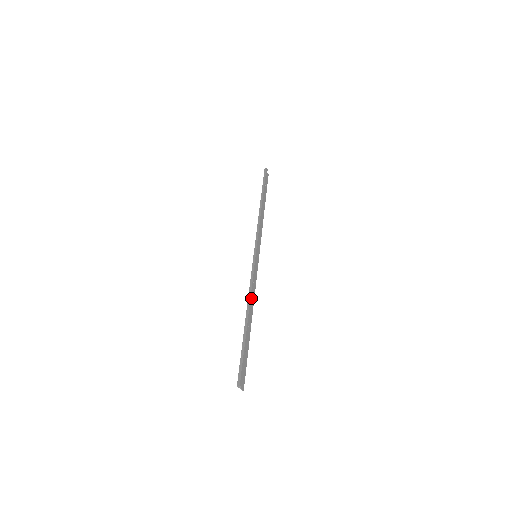
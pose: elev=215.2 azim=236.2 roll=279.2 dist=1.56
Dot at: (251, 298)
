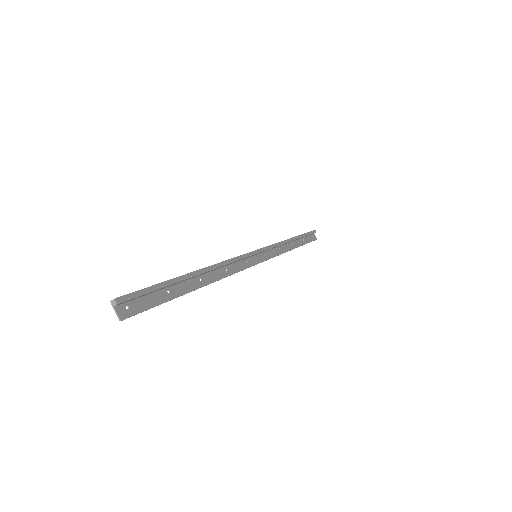
Dot at: (218, 265)
